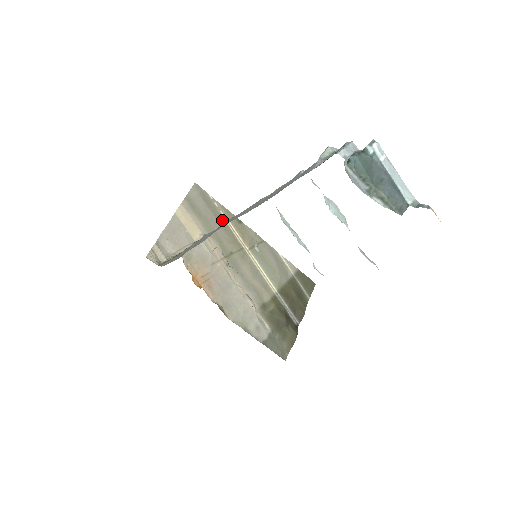
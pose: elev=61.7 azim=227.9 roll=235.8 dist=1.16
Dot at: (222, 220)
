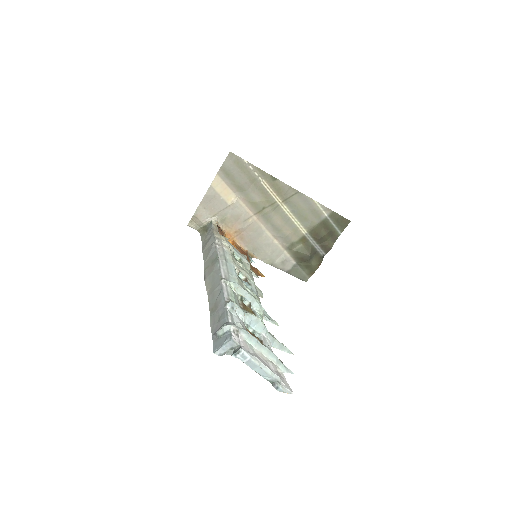
Dot at: (256, 181)
